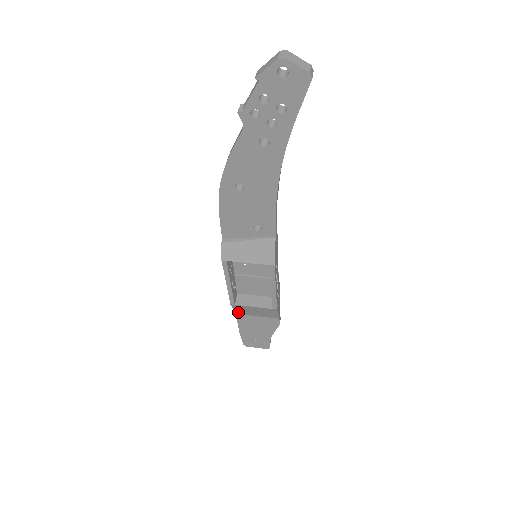
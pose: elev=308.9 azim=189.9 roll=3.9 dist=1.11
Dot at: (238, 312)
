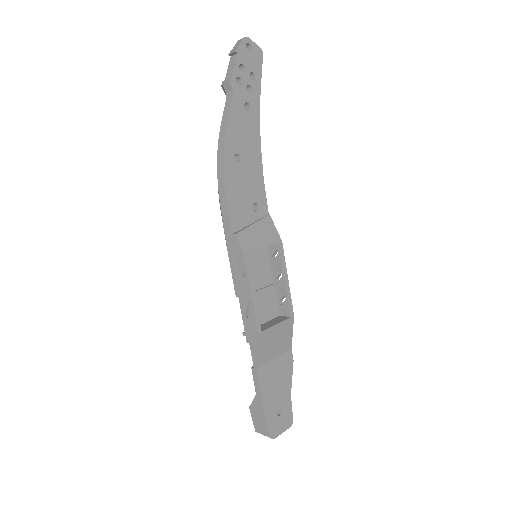
Dot at: (259, 360)
